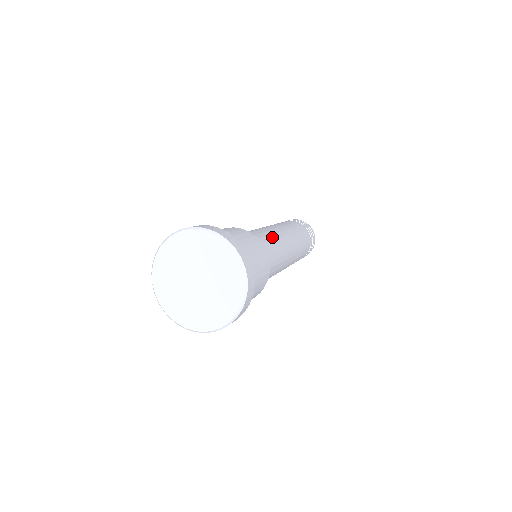
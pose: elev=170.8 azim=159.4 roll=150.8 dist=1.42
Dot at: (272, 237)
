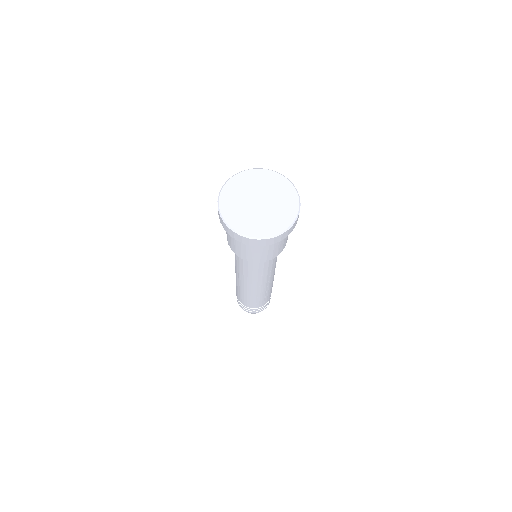
Dot at: occluded
